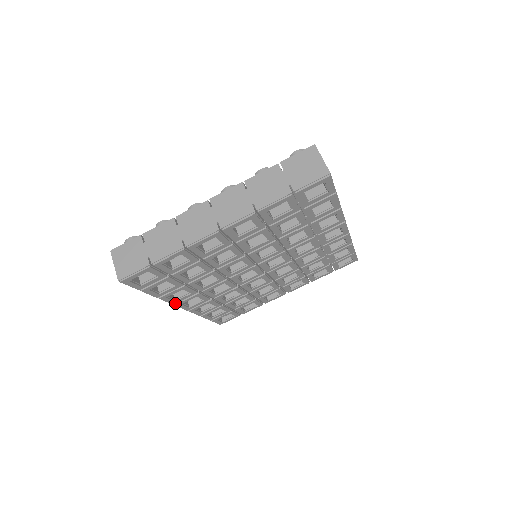
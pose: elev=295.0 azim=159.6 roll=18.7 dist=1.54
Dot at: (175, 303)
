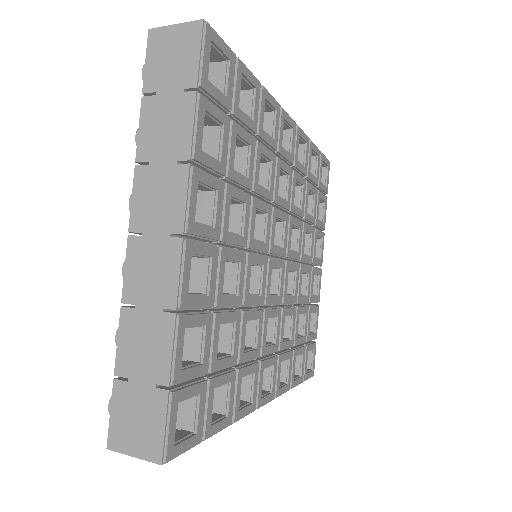
Dot at: (254, 406)
